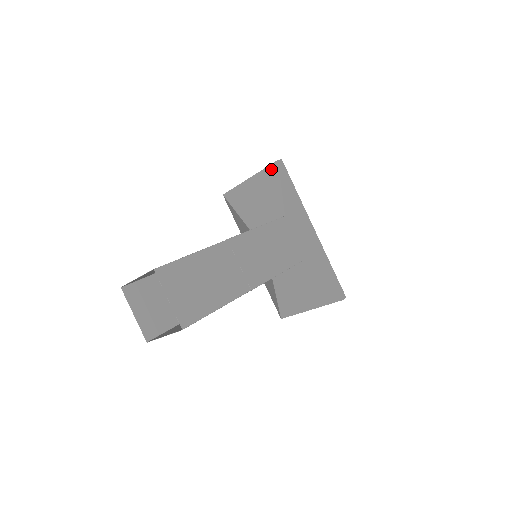
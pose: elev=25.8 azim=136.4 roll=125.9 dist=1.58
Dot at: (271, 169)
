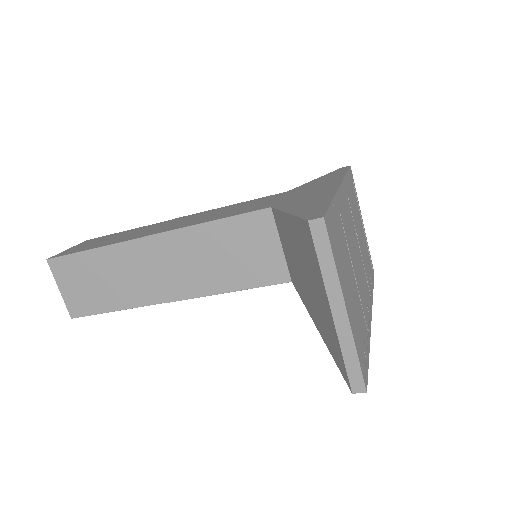
Dot at: occluded
